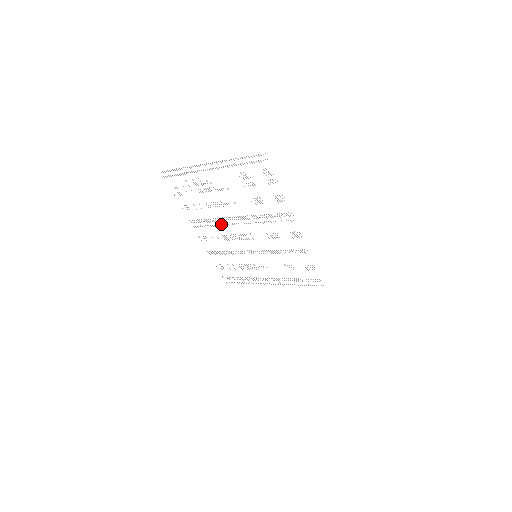
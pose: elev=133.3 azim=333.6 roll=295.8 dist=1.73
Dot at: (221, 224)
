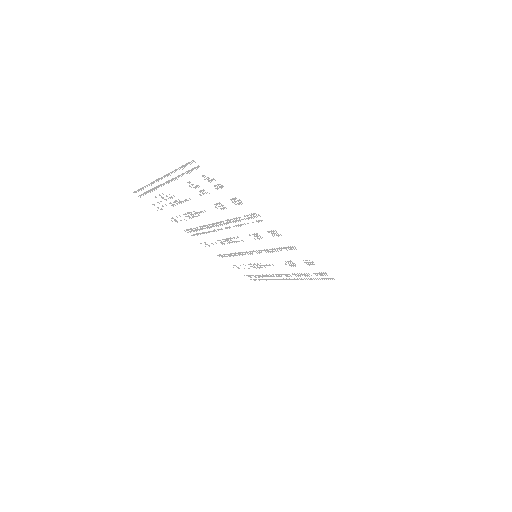
Dot at: (209, 231)
